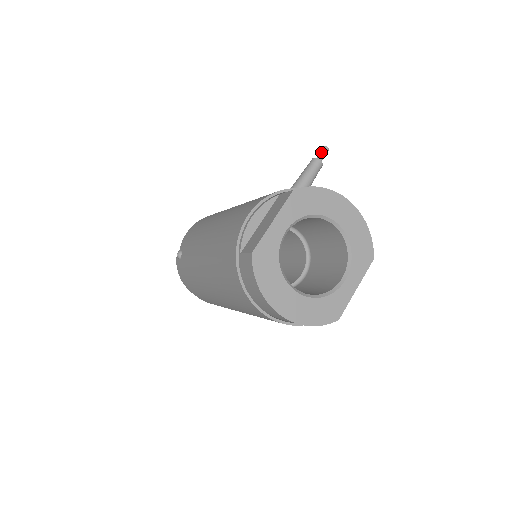
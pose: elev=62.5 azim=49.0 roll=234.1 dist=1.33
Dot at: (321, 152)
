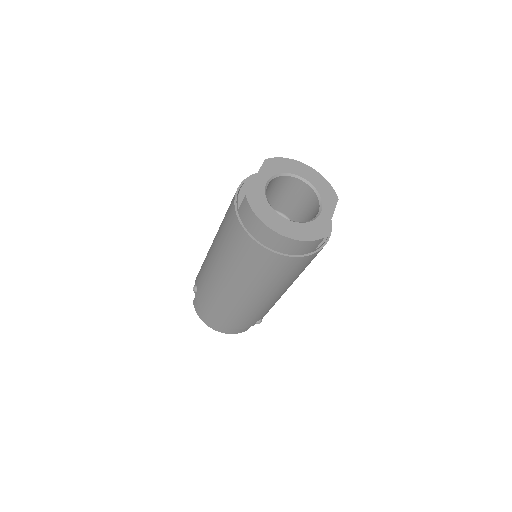
Dot at: occluded
